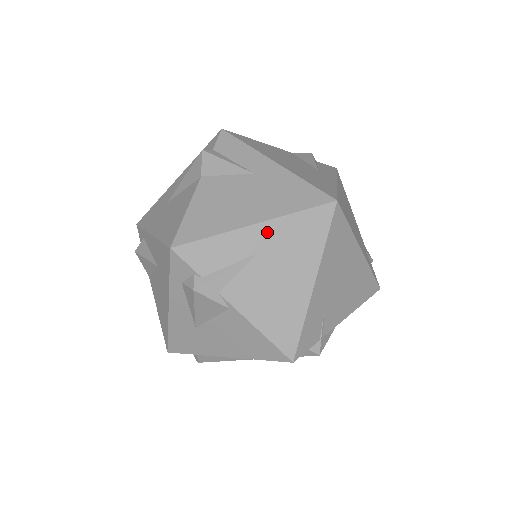
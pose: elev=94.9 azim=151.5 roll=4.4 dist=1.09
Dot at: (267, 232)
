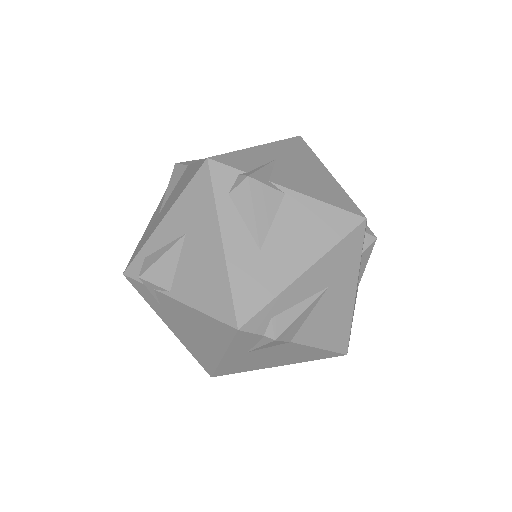
Dot at: (272, 149)
